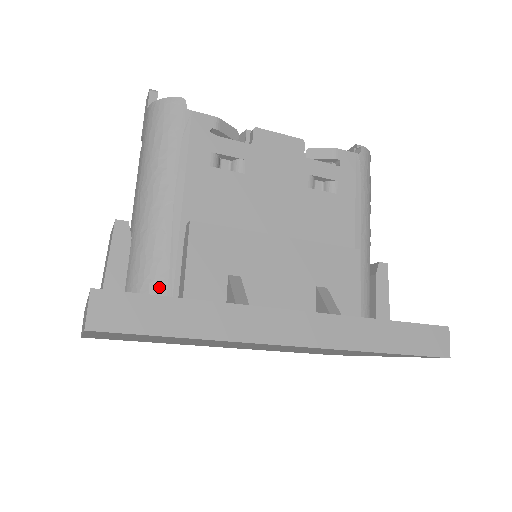
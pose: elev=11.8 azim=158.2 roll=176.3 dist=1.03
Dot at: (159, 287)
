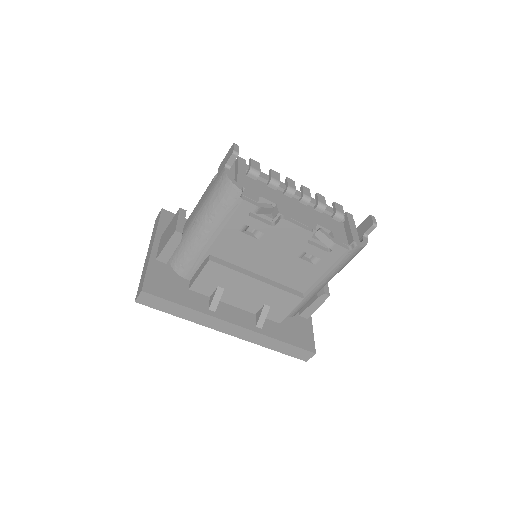
Dot at: (184, 271)
